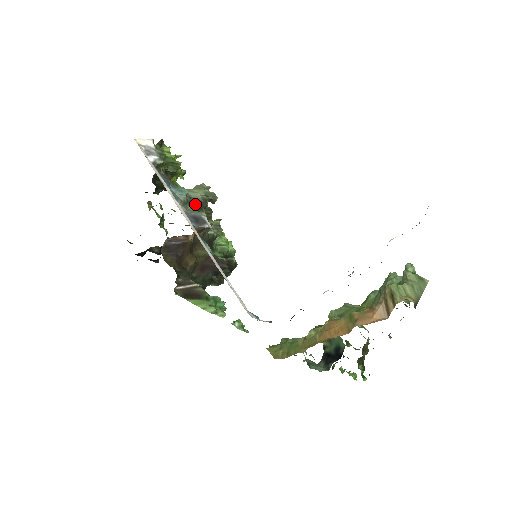
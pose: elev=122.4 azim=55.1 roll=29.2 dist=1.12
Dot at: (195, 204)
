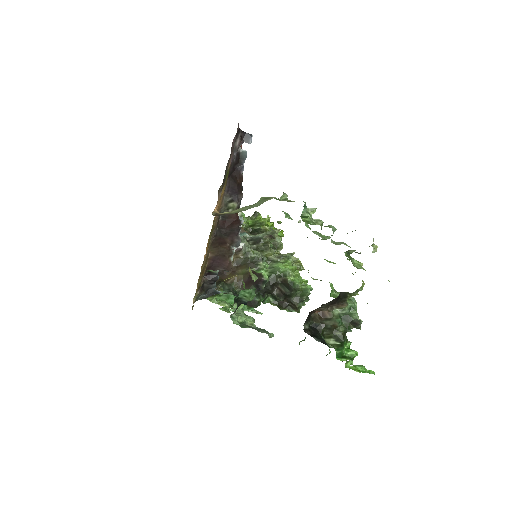
Dot at: (254, 241)
